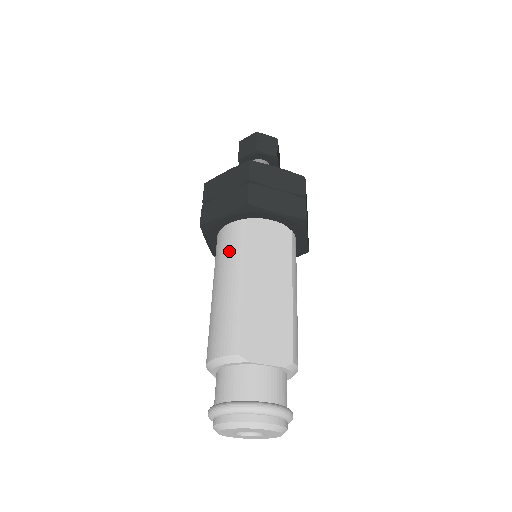
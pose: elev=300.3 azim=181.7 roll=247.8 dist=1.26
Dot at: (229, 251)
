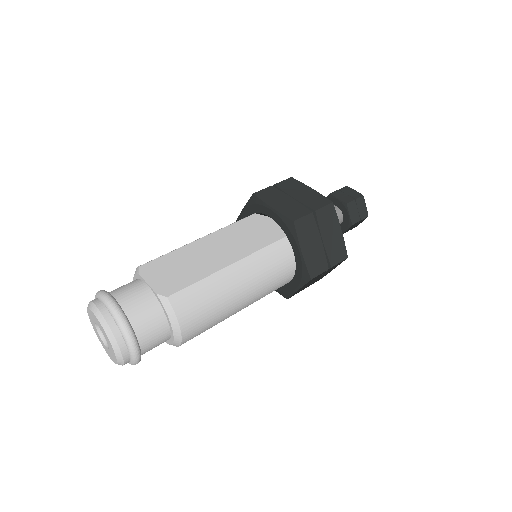
Dot at: occluded
